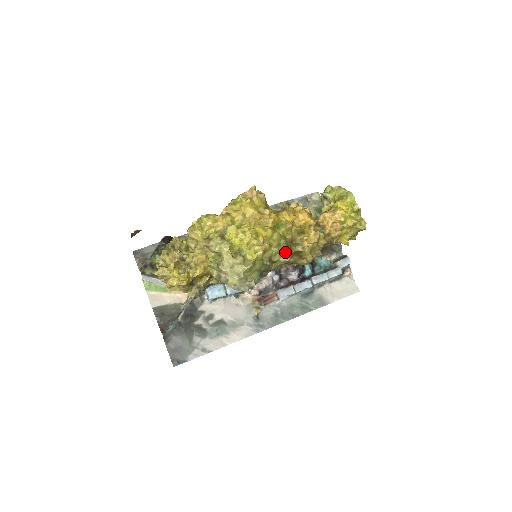
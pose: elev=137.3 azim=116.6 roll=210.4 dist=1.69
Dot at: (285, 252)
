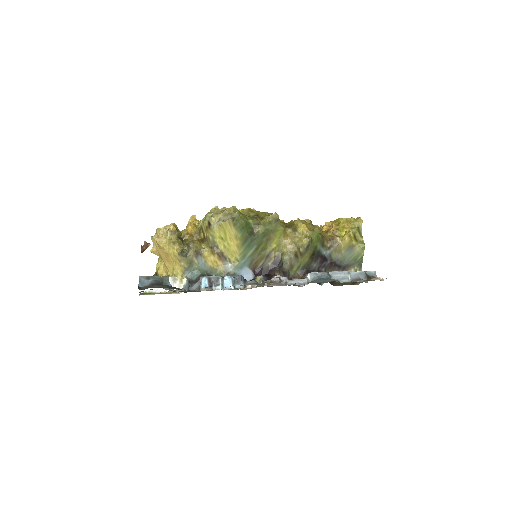
Dot at: occluded
